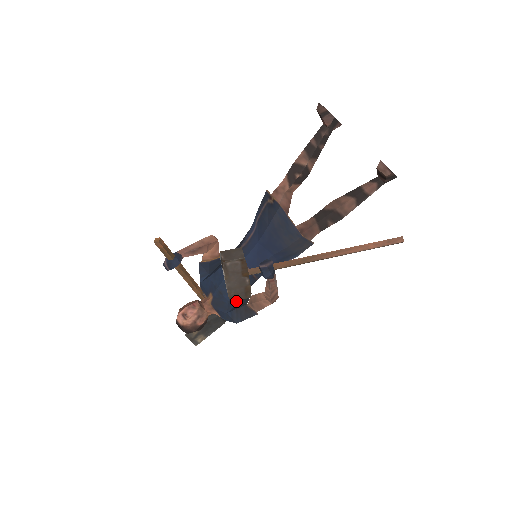
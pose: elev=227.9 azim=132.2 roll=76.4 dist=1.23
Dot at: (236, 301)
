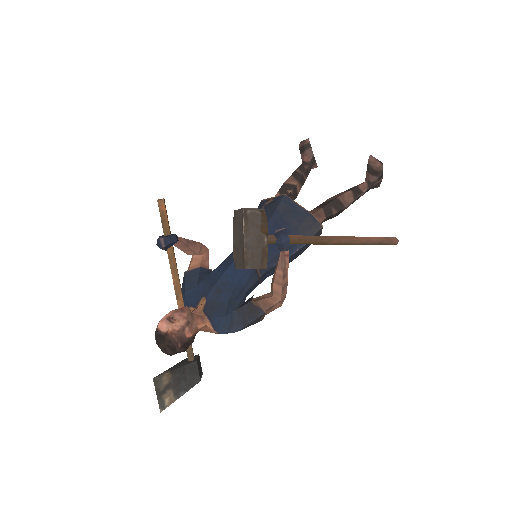
Dot at: (235, 304)
